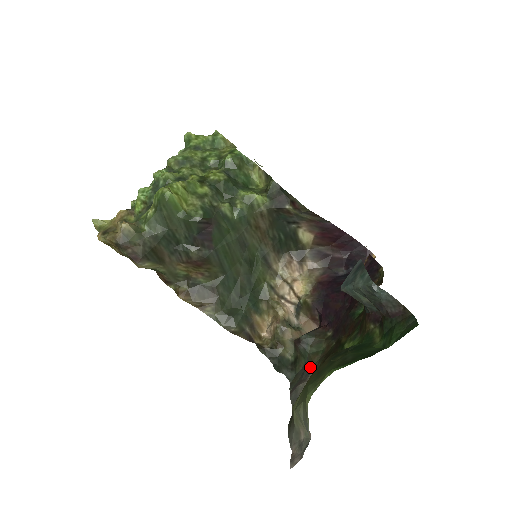
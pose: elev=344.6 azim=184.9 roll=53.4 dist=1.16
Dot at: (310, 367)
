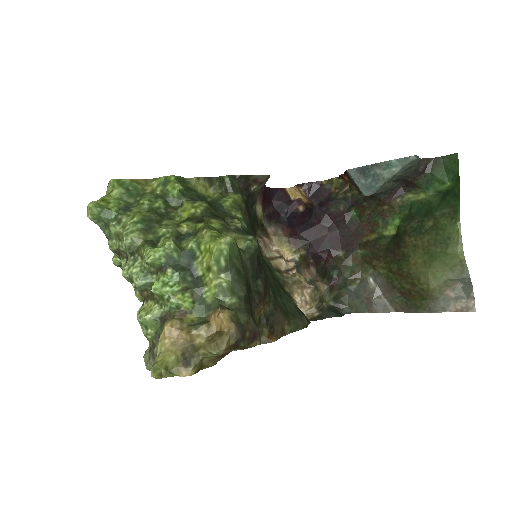
Dot at: (357, 286)
